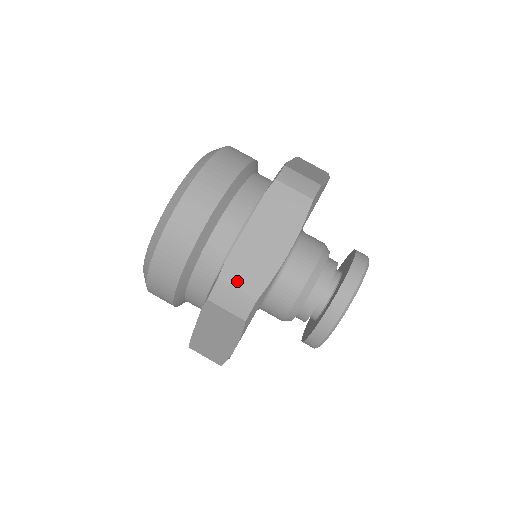
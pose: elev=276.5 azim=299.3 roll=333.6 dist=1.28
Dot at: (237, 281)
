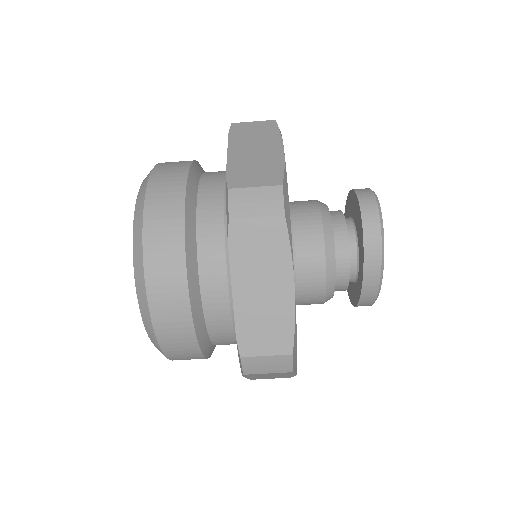
Dot at: (261, 349)
